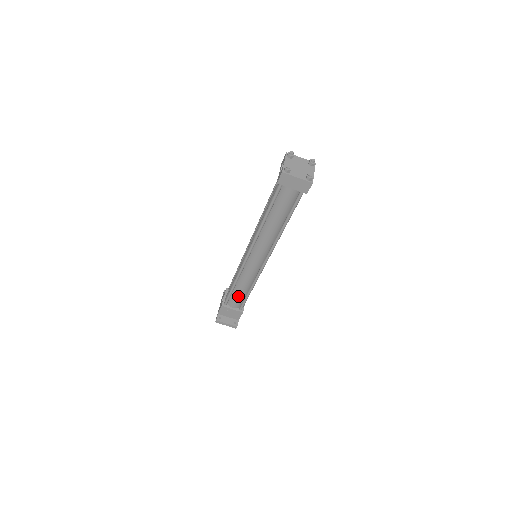
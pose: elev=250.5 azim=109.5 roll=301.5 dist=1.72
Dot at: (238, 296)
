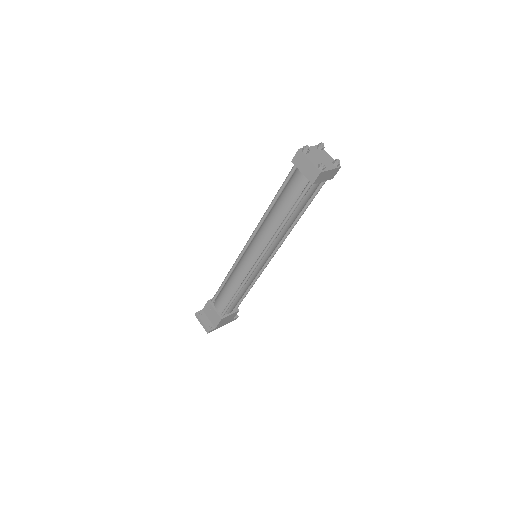
Dot at: (224, 296)
